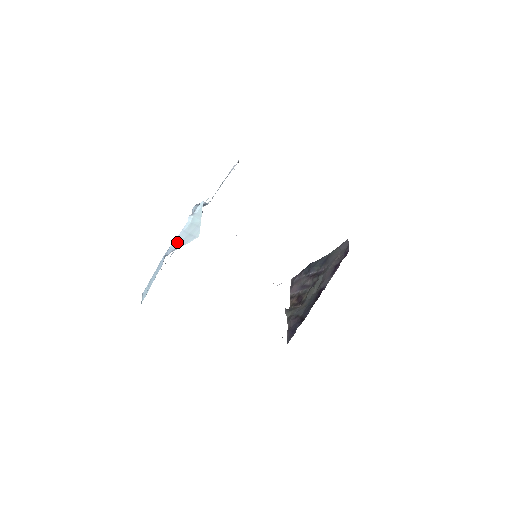
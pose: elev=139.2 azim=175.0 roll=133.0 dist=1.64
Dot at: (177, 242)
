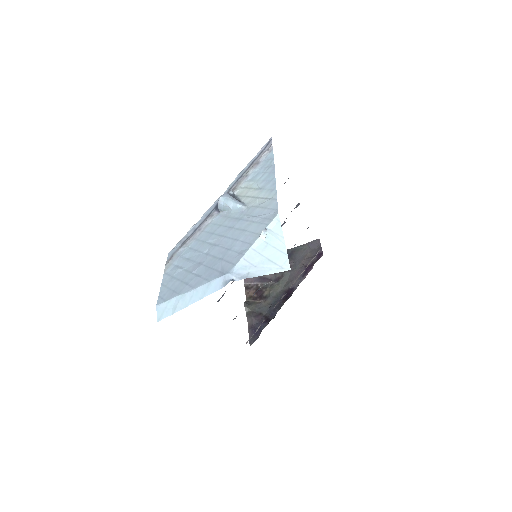
Dot at: (247, 264)
